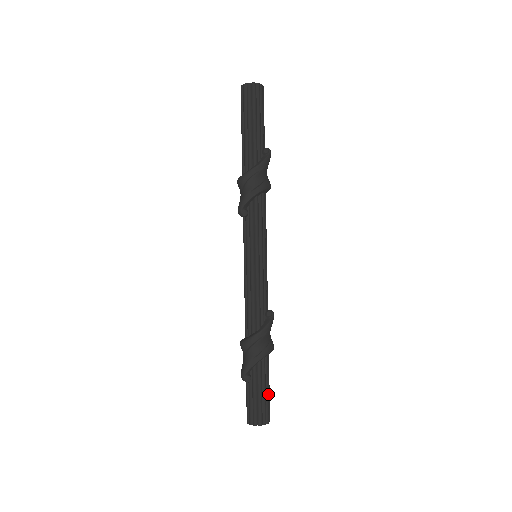
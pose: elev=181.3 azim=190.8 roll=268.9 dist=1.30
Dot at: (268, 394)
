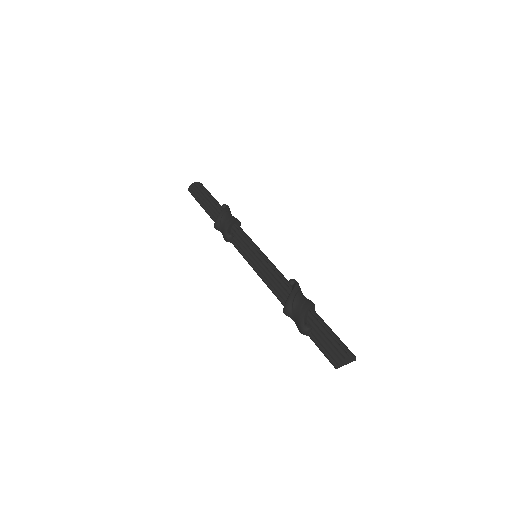
Dot at: (336, 335)
